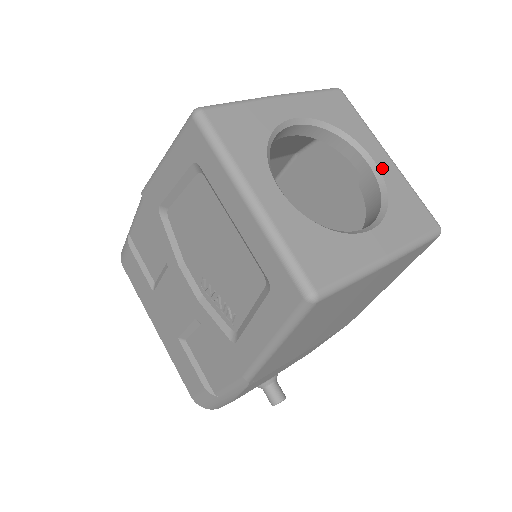
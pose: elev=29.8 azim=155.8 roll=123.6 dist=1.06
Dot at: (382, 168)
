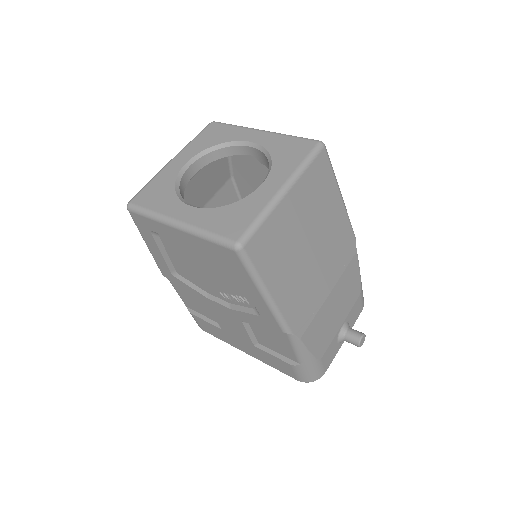
Dot at: (259, 142)
